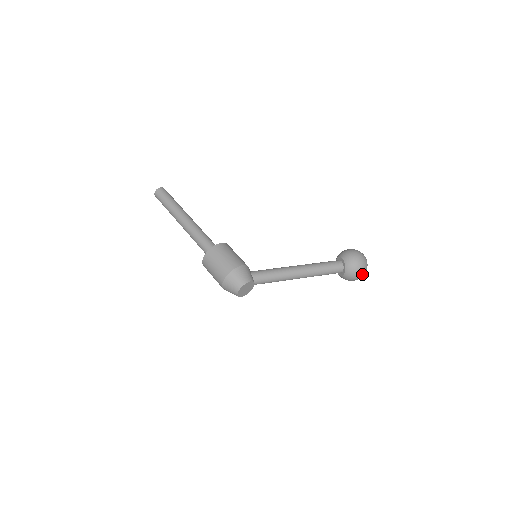
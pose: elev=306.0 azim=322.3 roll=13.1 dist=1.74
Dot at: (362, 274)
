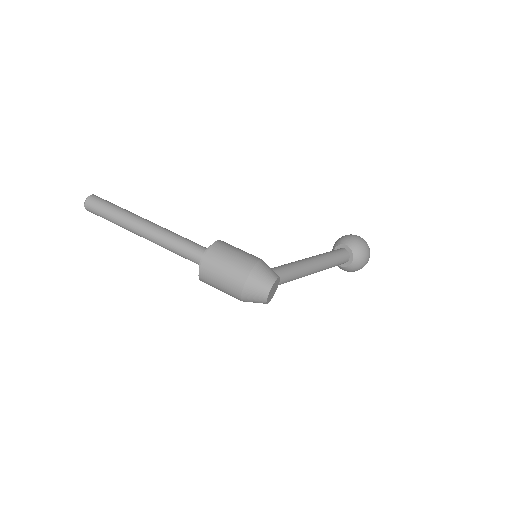
Dot at: (368, 259)
